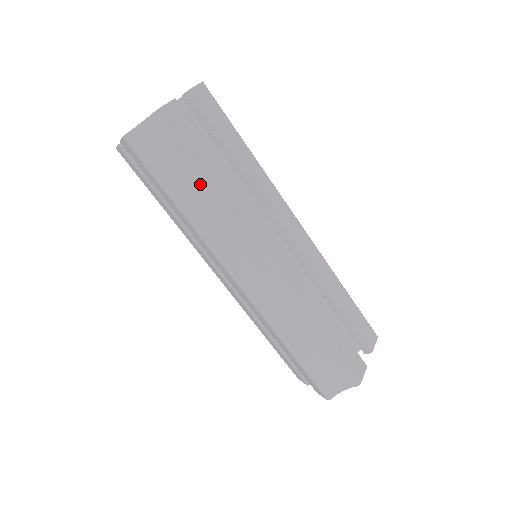
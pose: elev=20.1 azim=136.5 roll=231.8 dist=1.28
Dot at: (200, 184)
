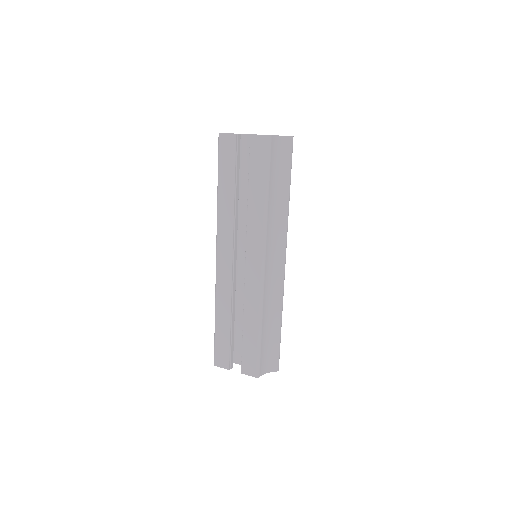
Dot at: (283, 191)
